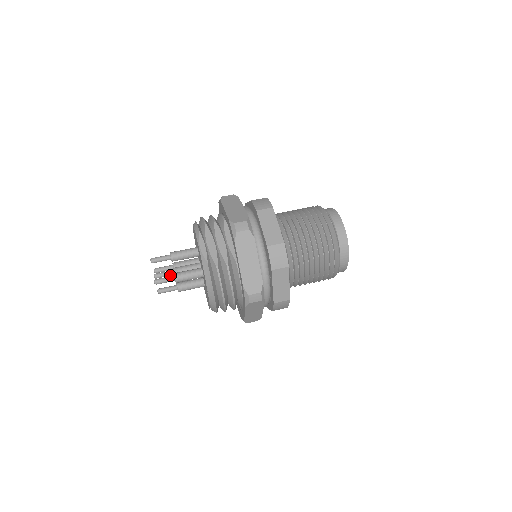
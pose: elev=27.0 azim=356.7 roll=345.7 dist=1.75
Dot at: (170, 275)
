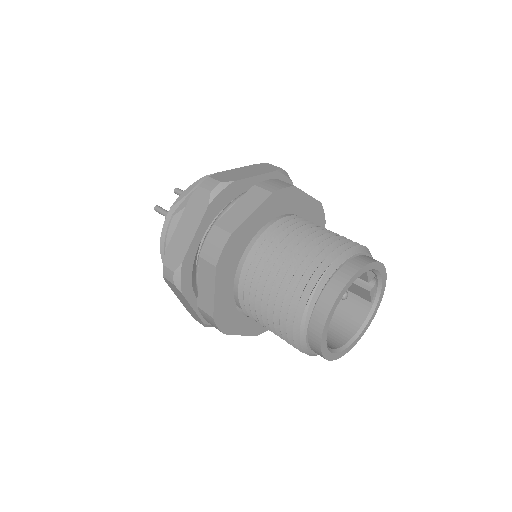
Dot at: occluded
